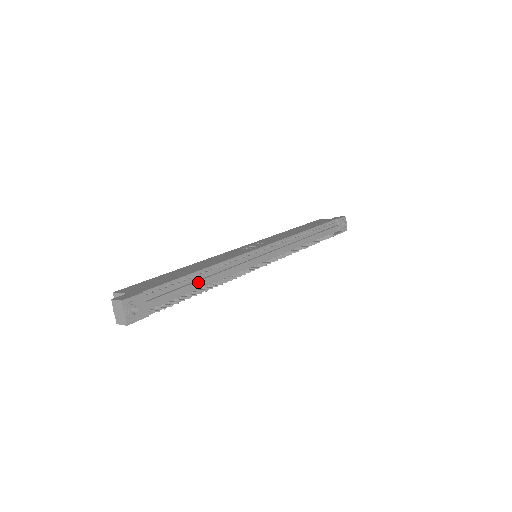
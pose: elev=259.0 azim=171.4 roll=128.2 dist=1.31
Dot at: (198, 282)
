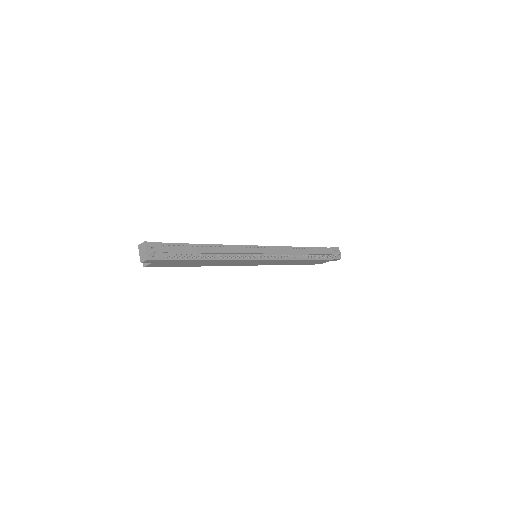
Dot at: (204, 250)
